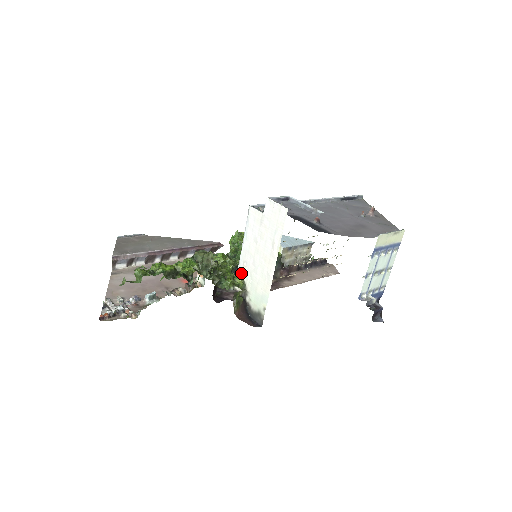
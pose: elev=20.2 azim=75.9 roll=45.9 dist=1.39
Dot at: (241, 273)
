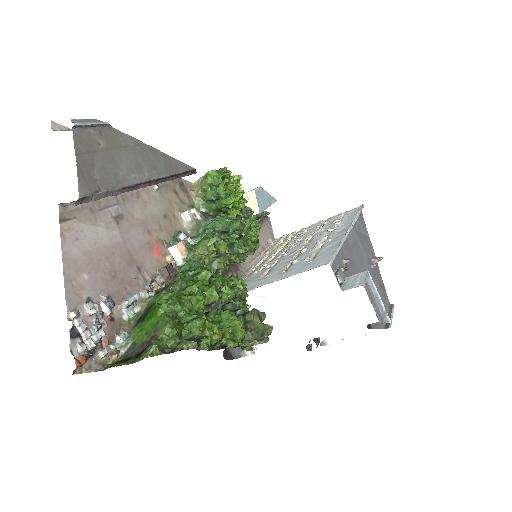
Dot at: (249, 300)
